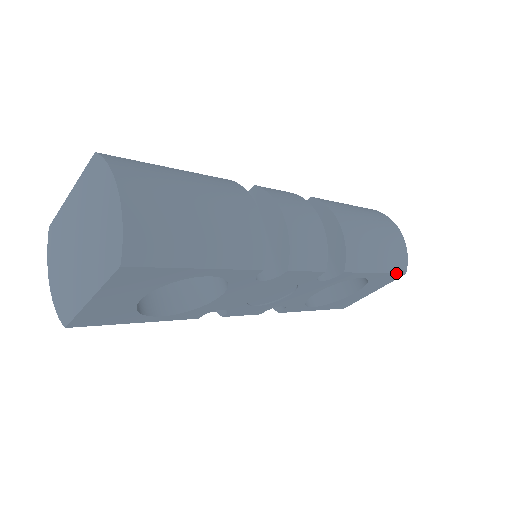
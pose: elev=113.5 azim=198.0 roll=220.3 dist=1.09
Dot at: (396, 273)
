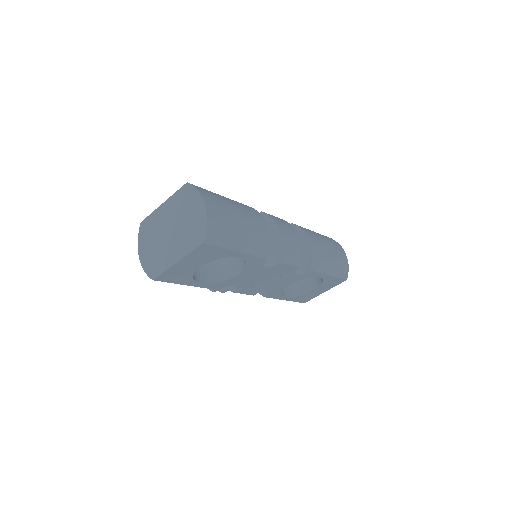
Dot at: (341, 278)
